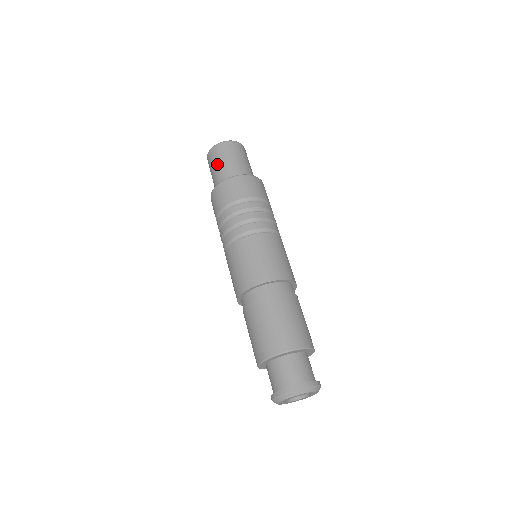
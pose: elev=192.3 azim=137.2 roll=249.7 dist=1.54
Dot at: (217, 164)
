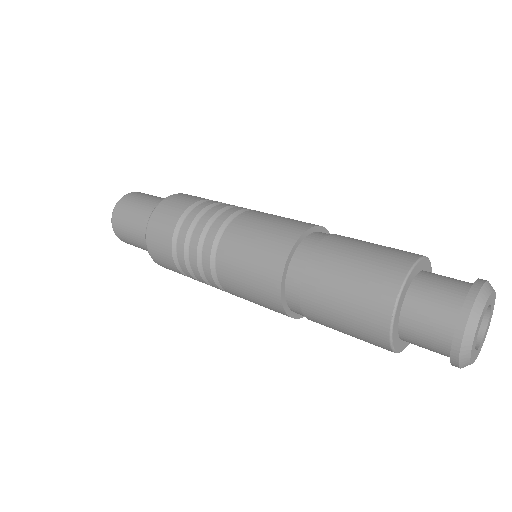
Dot at: (148, 197)
